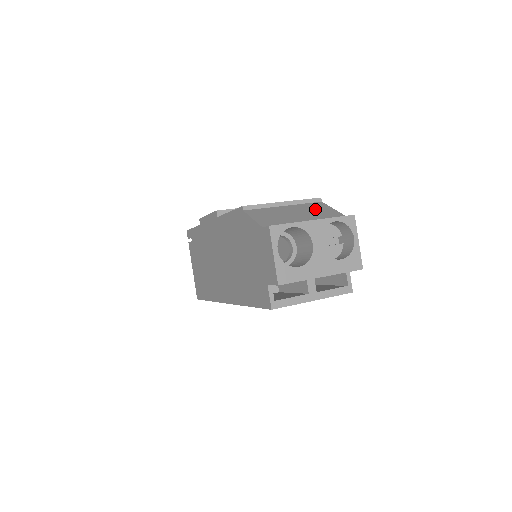
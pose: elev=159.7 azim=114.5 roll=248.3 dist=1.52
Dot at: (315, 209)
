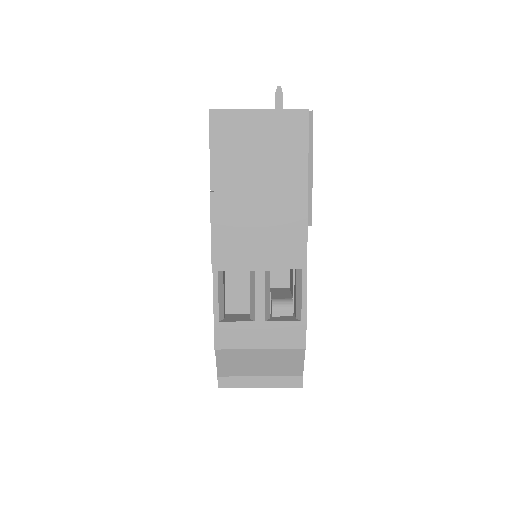
Dot at: (285, 360)
